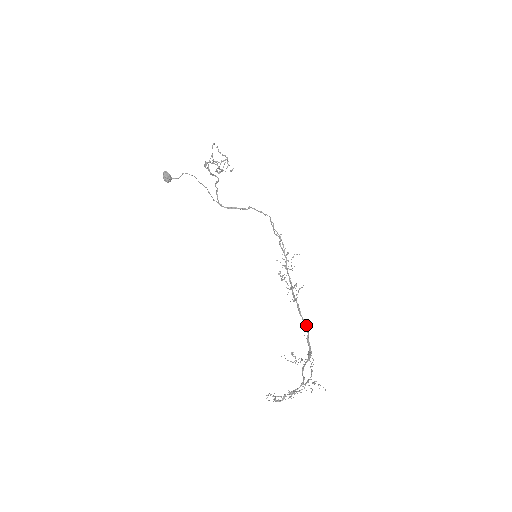
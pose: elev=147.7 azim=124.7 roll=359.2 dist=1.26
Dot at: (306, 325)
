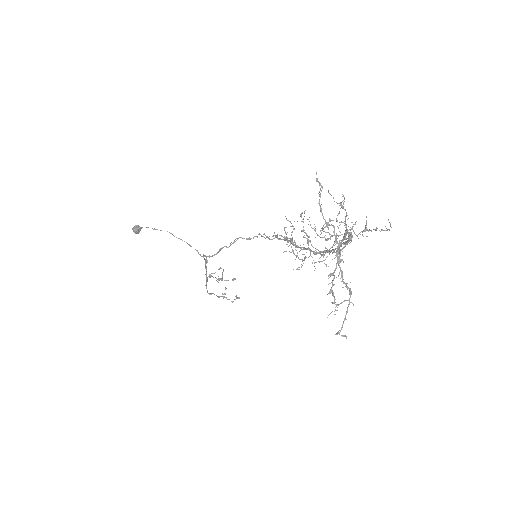
Dot at: occluded
